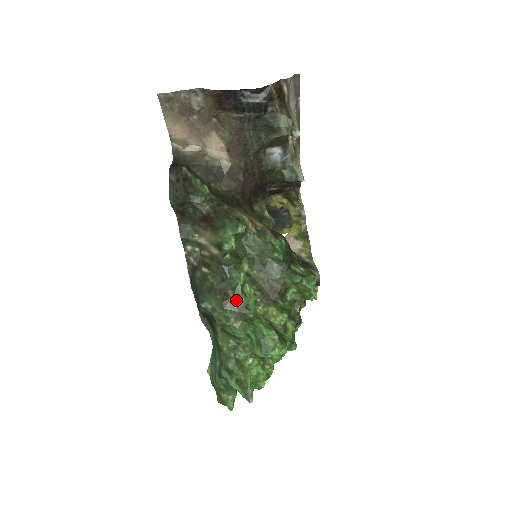
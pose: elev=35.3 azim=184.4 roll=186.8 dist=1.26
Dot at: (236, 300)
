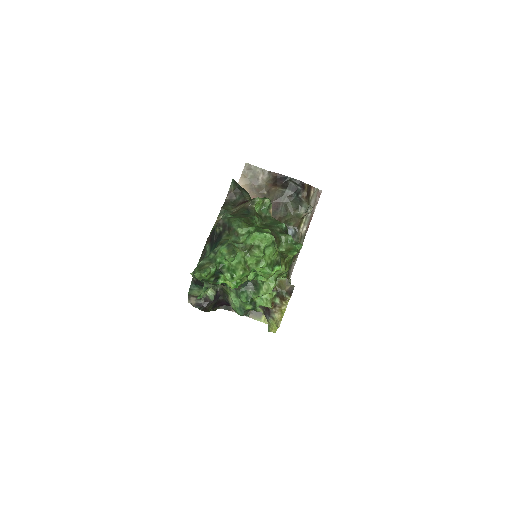
Dot at: (249, 219)
